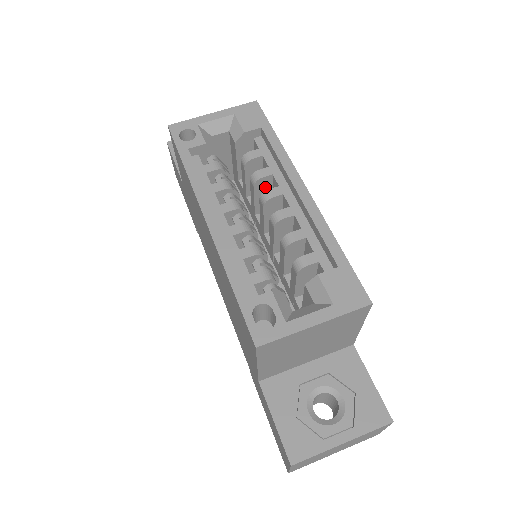
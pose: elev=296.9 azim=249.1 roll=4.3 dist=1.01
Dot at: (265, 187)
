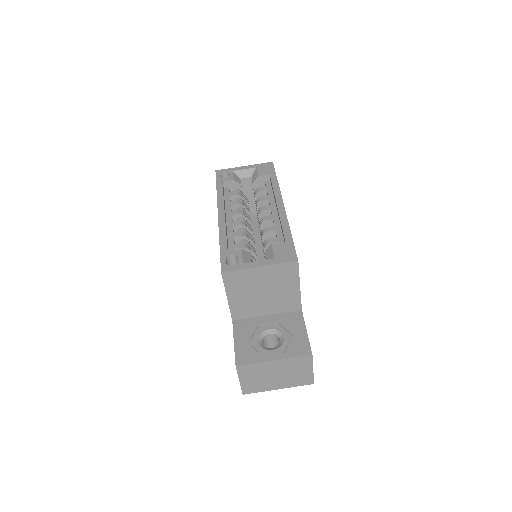
Dot at: occluded
